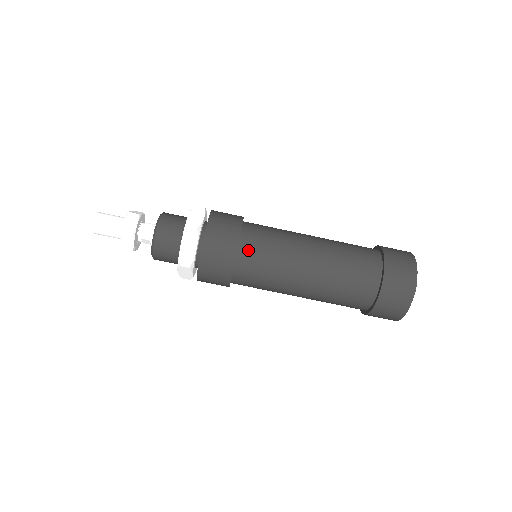
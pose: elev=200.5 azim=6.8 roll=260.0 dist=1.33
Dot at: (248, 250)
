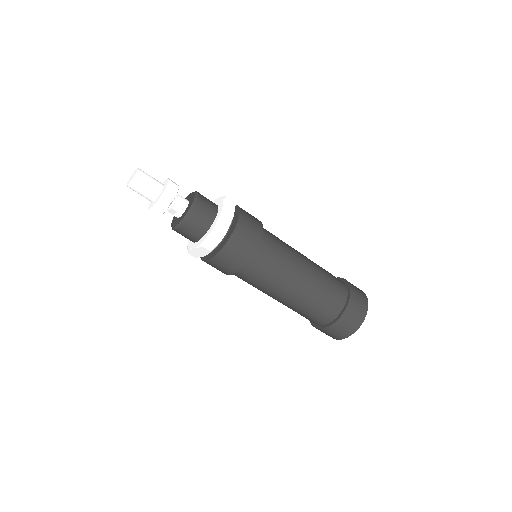
Dot at: (262, 253)
